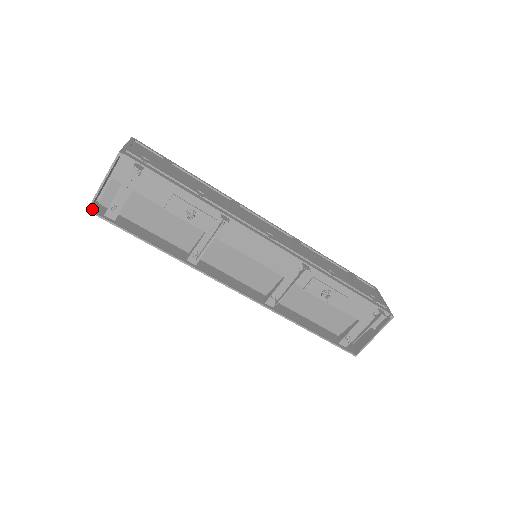
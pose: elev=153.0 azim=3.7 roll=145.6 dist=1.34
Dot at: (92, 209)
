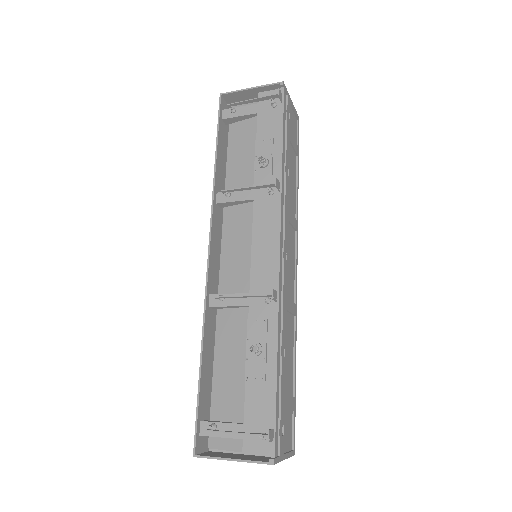
Dot at: (223, 99)
